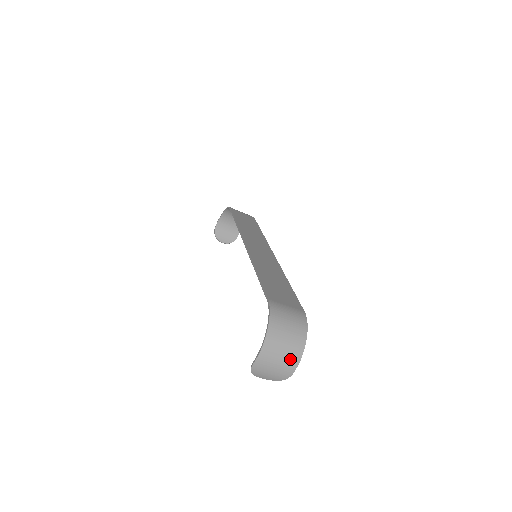
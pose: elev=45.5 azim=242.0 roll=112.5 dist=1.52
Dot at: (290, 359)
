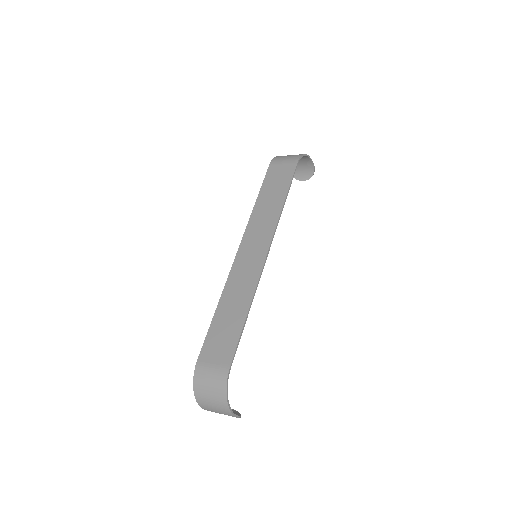
Dot at: (224, 412)
